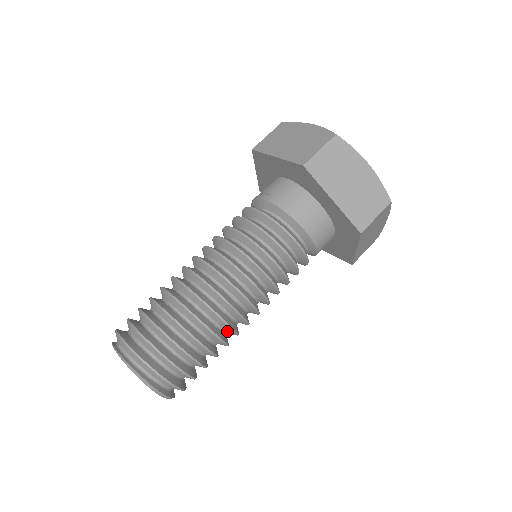
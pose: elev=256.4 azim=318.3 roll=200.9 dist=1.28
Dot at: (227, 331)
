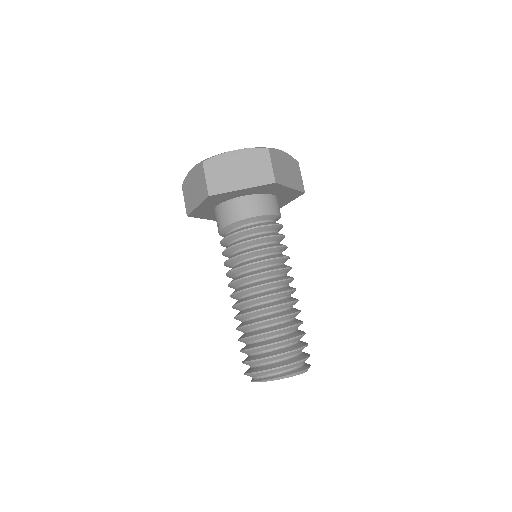
Dot at: (288, 307)
